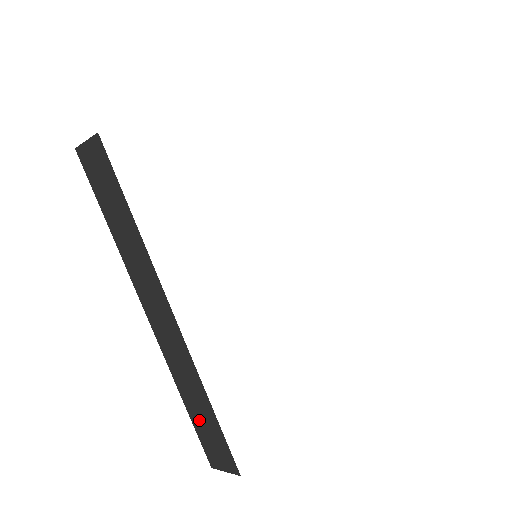
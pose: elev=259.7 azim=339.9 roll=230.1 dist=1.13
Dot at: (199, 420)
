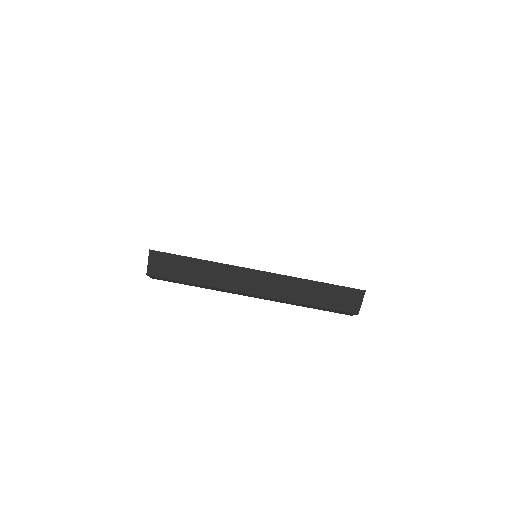
Dot at: (324, 300)
